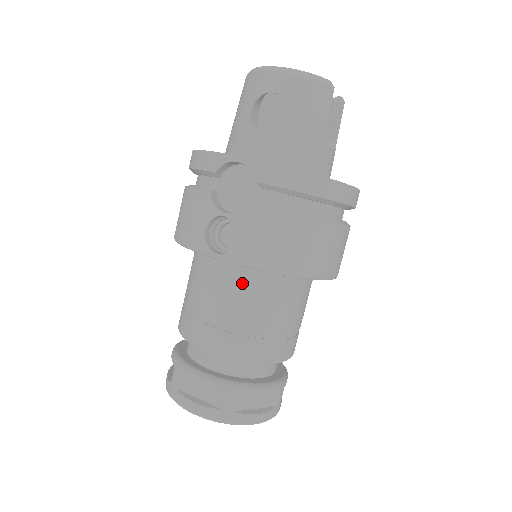
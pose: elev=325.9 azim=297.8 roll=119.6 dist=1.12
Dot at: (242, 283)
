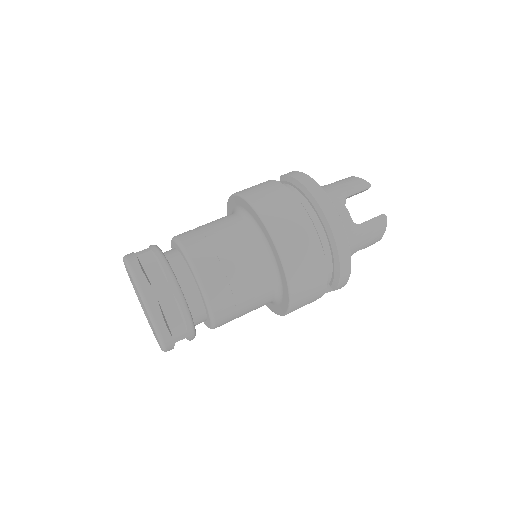
Dot at: (226, 216)
